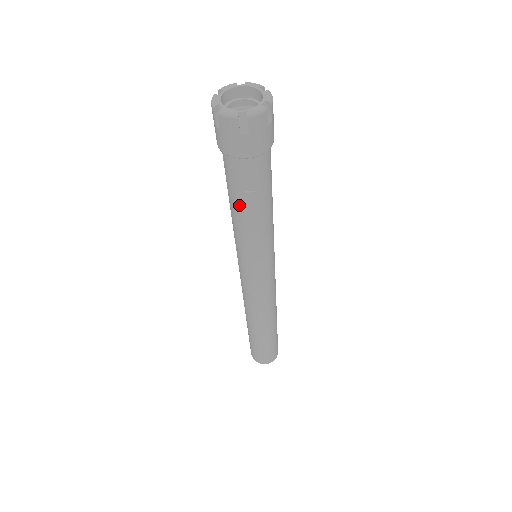
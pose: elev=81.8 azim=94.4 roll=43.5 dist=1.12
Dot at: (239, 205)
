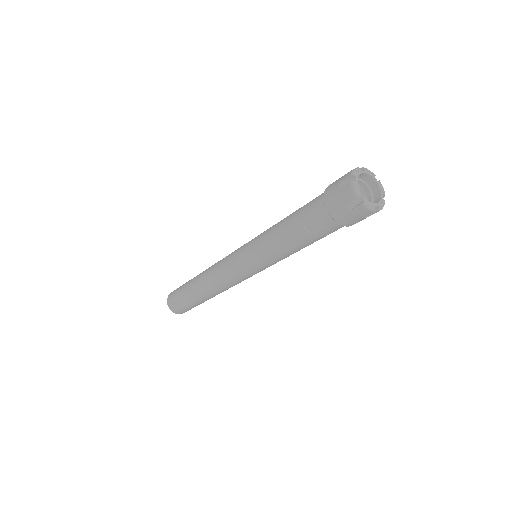
Dot at: (291, 227)
